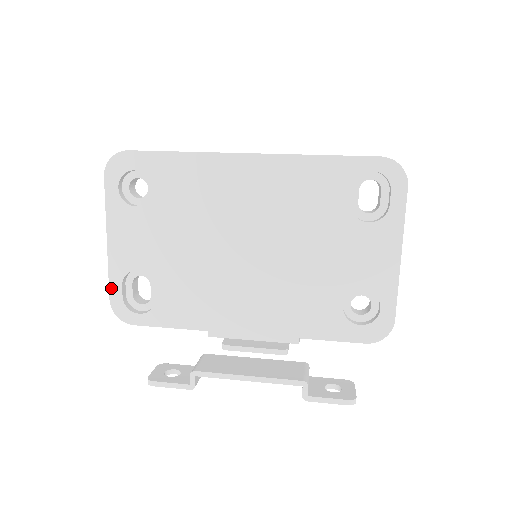
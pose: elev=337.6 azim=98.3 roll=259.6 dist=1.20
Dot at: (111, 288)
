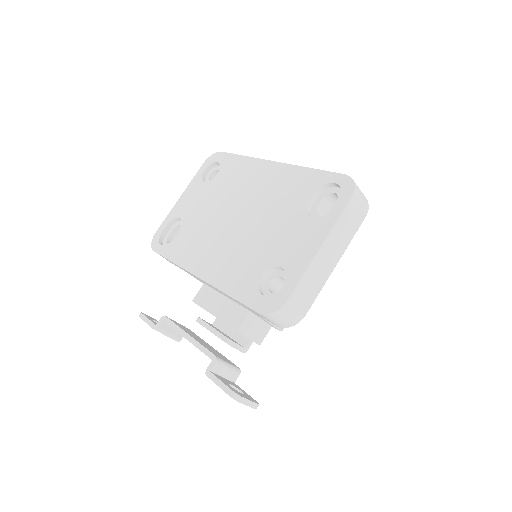
Dot at: (162, 225)
